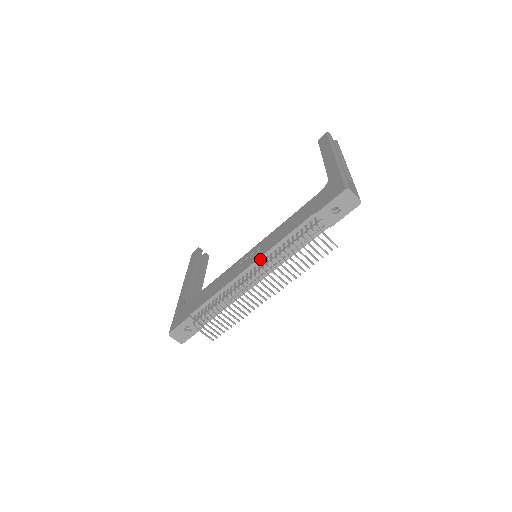
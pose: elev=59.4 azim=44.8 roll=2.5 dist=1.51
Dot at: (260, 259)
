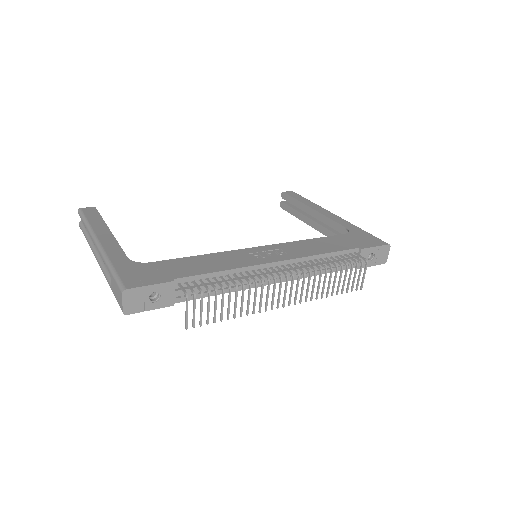
Dot at: (293, 260)
